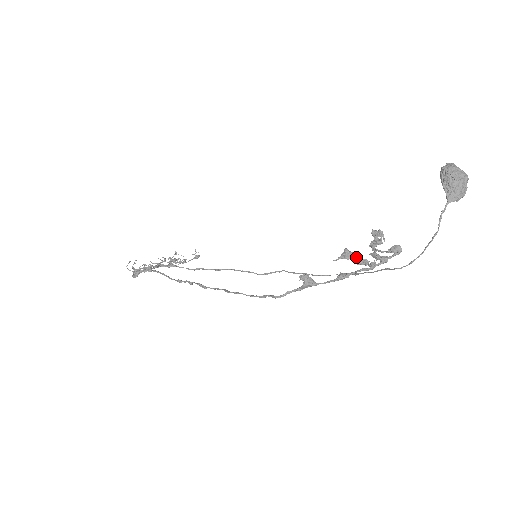
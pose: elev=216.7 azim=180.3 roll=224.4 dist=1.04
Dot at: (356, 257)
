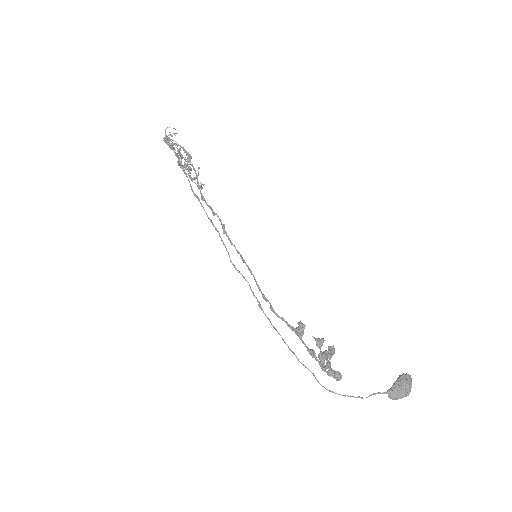
Dot at: (321, 351)
